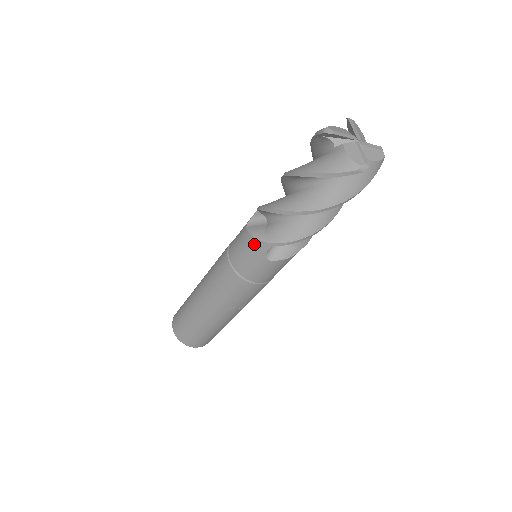
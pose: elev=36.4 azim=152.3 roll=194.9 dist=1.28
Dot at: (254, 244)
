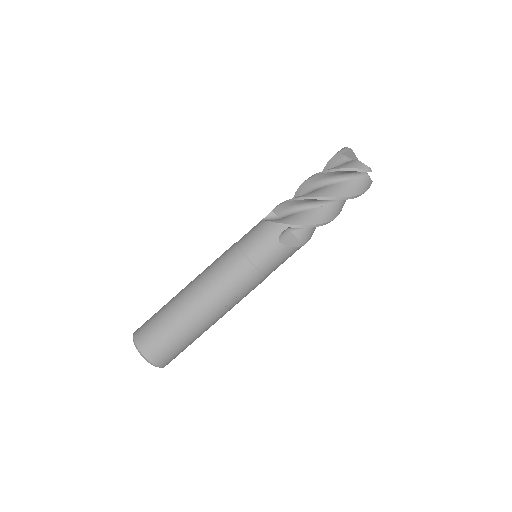
Dot at: (271, 227)
